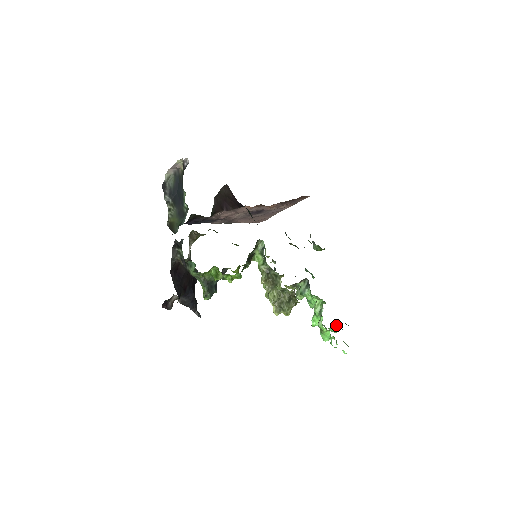
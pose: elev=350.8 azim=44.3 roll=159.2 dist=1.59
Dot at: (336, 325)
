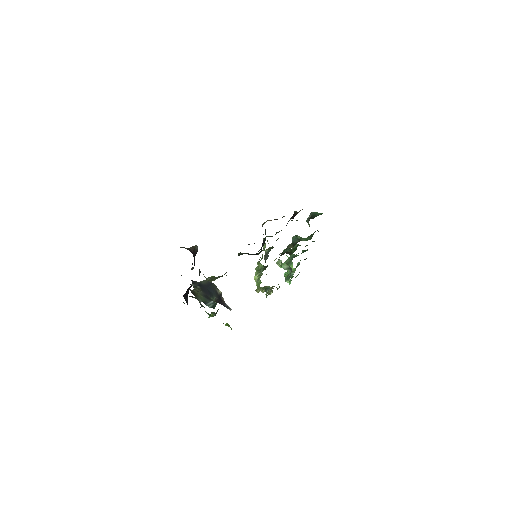
Dot at: occluded
